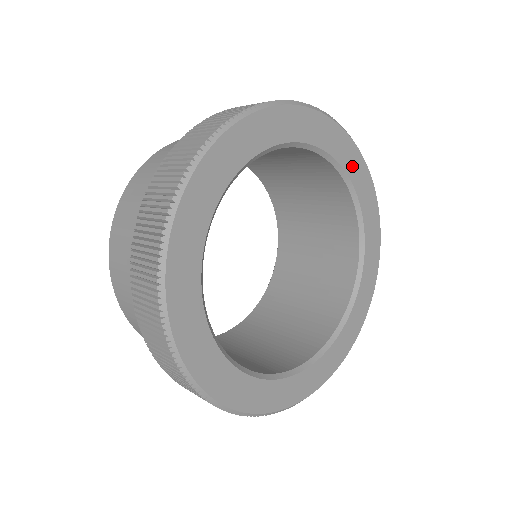
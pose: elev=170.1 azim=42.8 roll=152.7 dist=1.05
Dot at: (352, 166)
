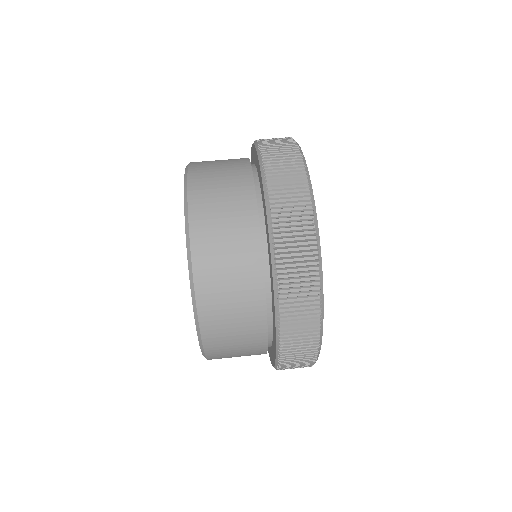
Dot at: occluded
